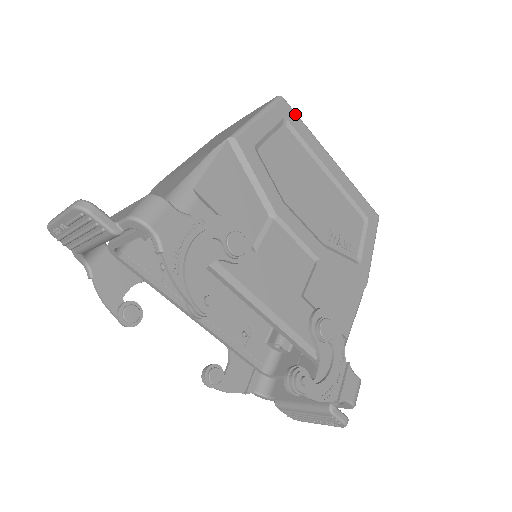
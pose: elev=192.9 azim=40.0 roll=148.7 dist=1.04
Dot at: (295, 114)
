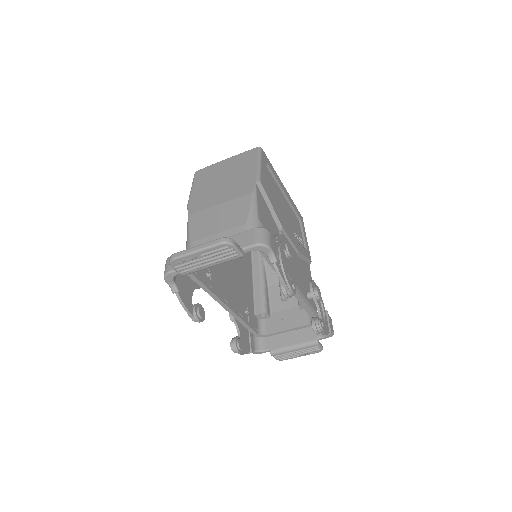
Dot at: (267, 158)
